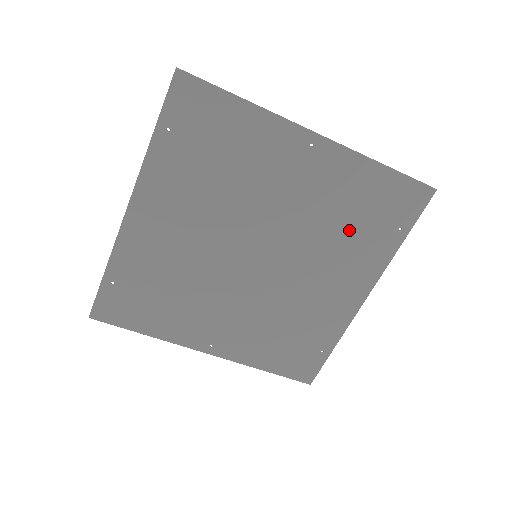
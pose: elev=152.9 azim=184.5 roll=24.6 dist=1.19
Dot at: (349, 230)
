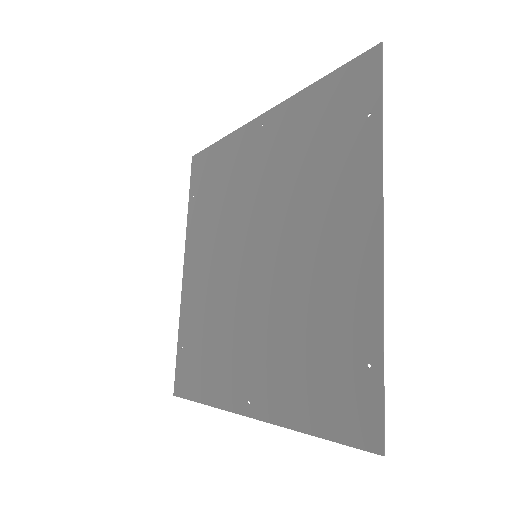
Dot at: (318, 164)
